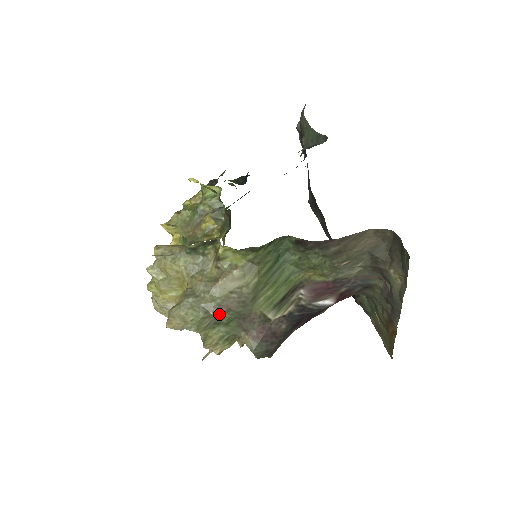
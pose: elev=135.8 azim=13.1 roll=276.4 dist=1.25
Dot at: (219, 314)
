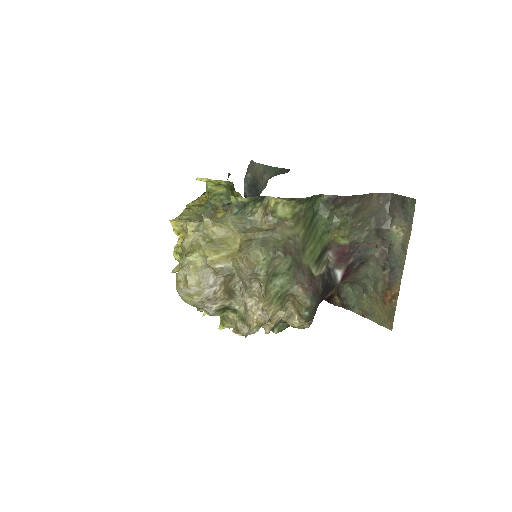
Dot at: (285, 255)
